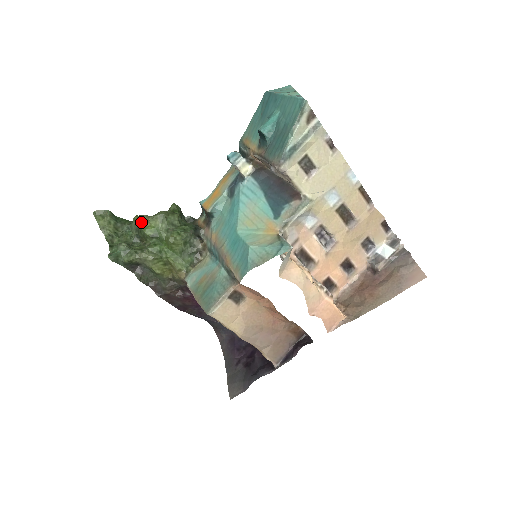
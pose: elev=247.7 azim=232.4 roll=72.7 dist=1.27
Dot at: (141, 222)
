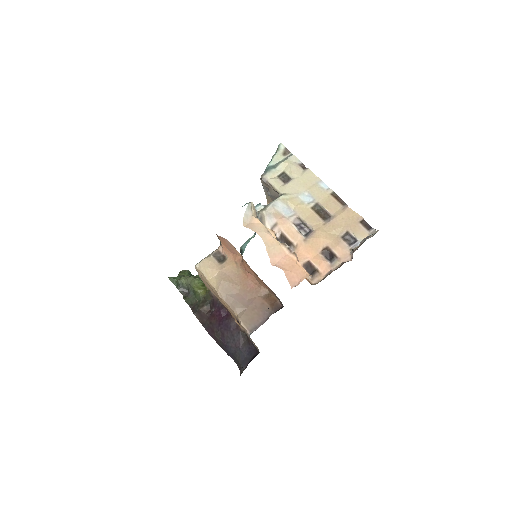
Dot at: occluded
